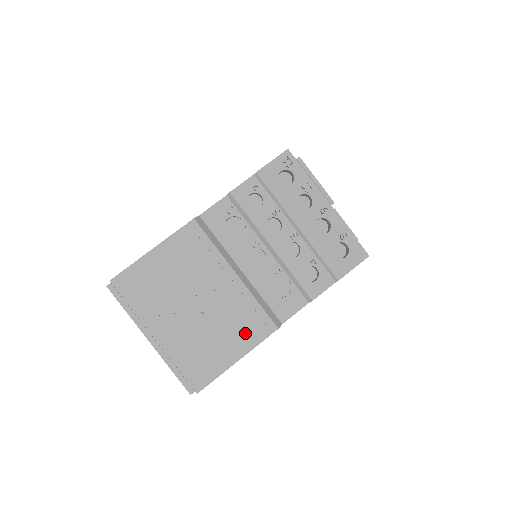
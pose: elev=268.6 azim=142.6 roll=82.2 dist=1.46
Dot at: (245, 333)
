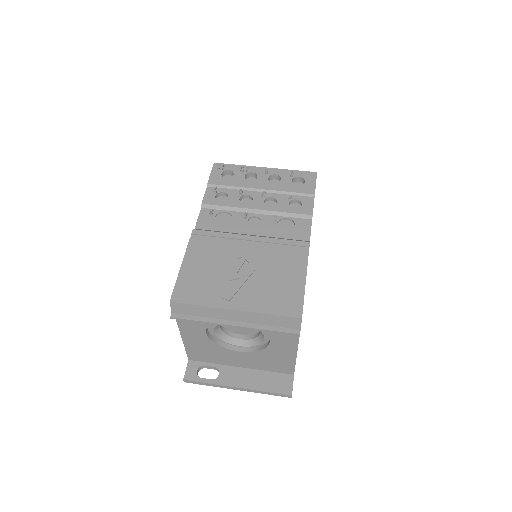
Dot at: (292, 260)
